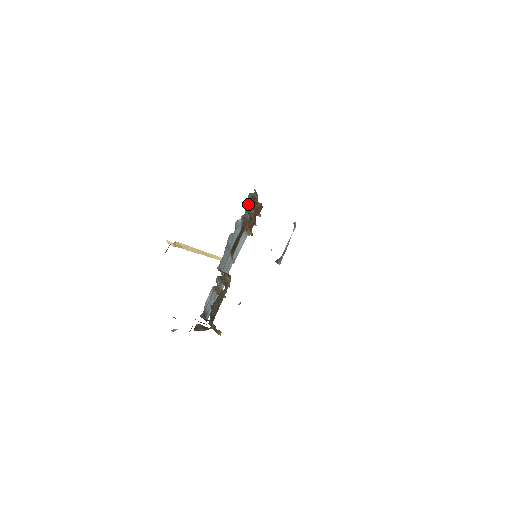
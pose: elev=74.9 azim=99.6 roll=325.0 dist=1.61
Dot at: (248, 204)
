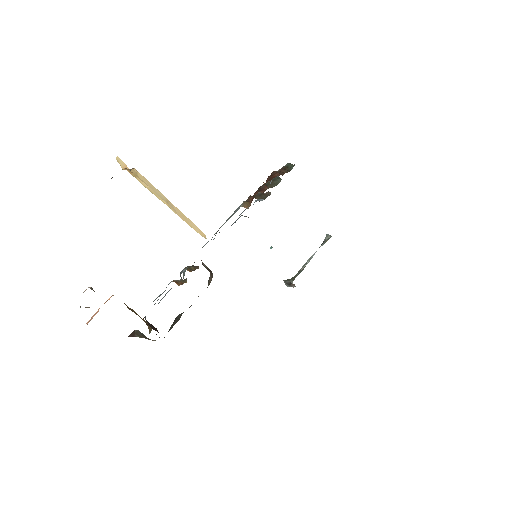
Dot at: (279, 178)
